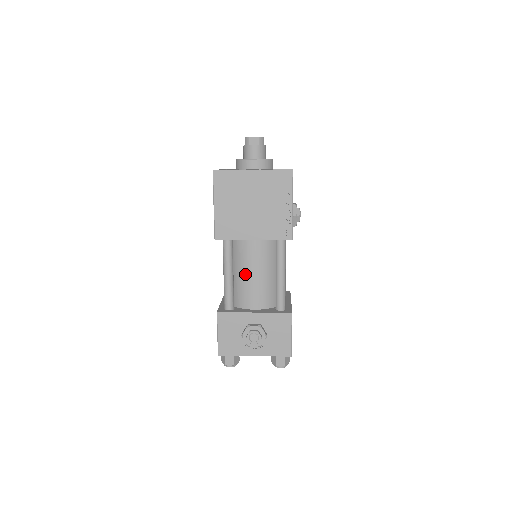
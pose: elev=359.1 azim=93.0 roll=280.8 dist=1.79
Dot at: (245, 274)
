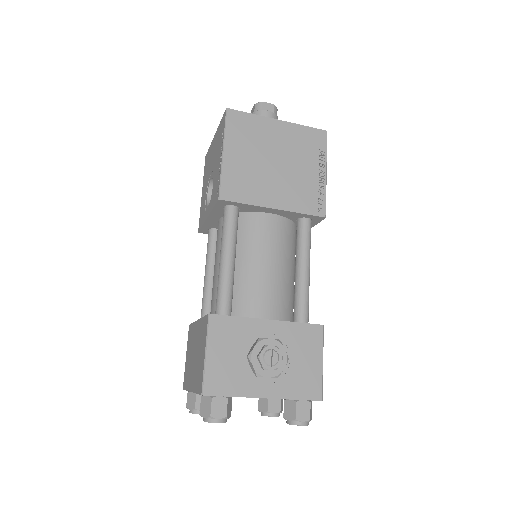
Dot at: (253, 263)
